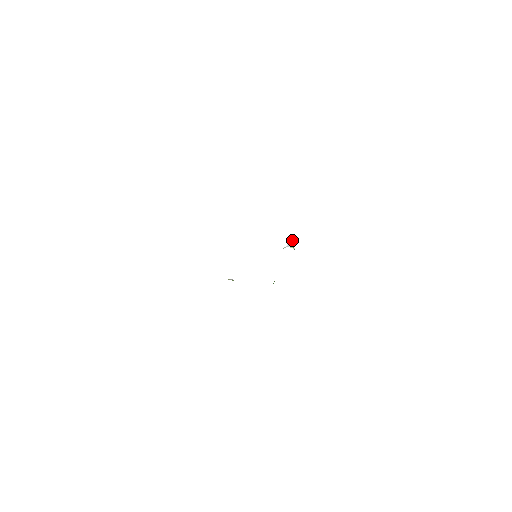
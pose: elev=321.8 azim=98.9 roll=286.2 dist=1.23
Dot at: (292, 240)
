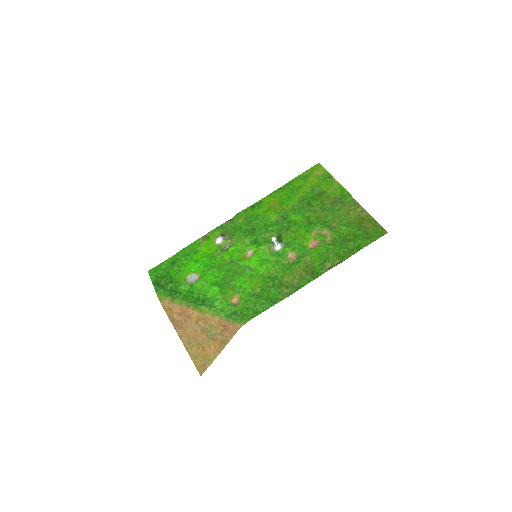
Dot at: (276, 241)
